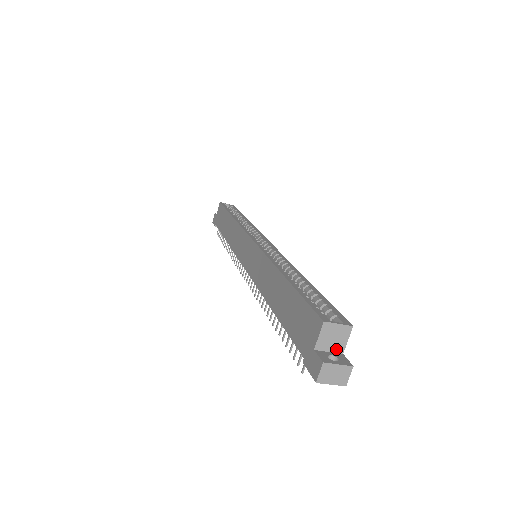
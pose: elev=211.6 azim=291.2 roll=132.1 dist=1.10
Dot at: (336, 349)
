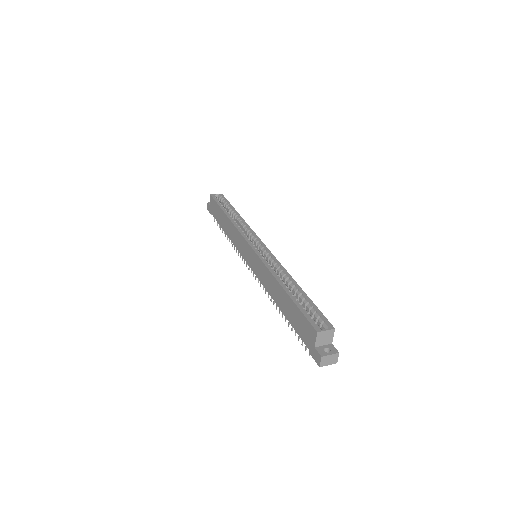
Dot at: (327, 343)
